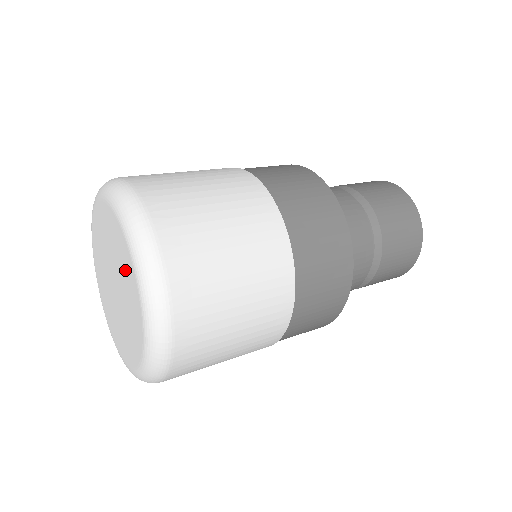
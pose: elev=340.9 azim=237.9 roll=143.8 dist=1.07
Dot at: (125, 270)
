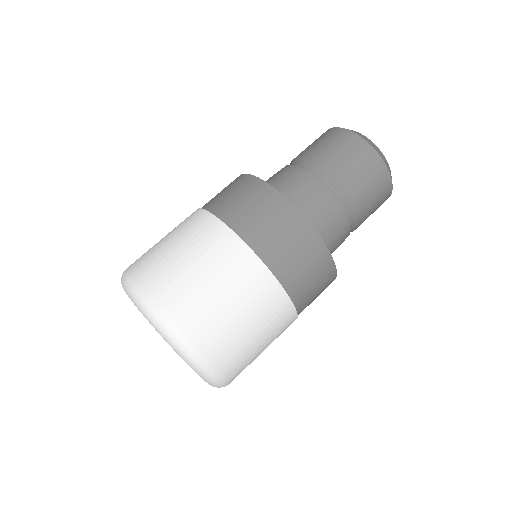
Dot at: occluded
